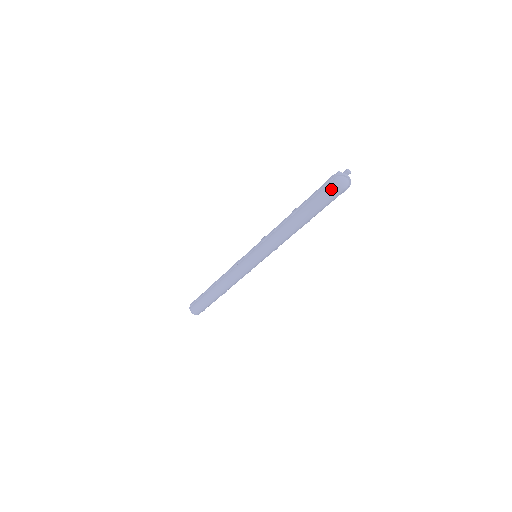
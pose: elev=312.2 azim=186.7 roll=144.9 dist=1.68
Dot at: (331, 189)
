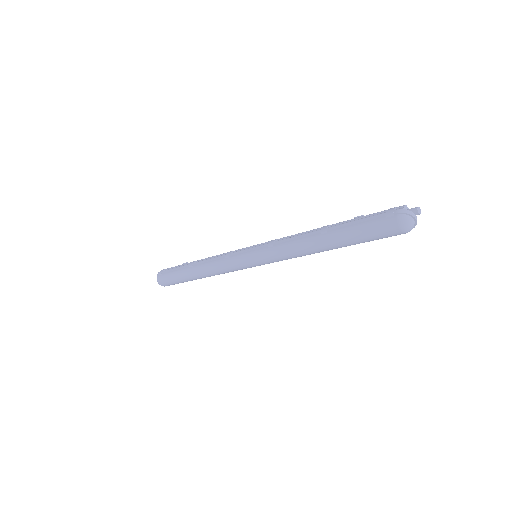
Dot at: (387, 227)
